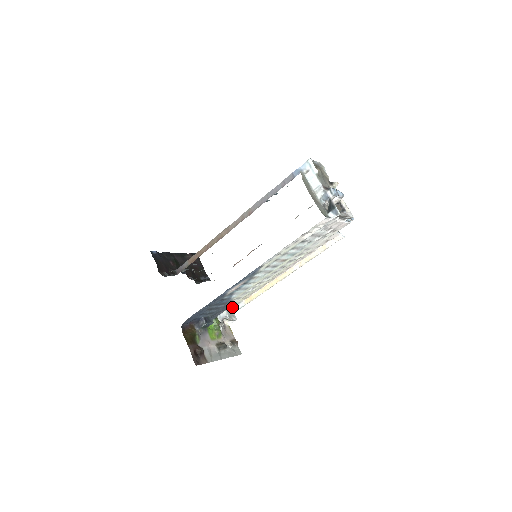
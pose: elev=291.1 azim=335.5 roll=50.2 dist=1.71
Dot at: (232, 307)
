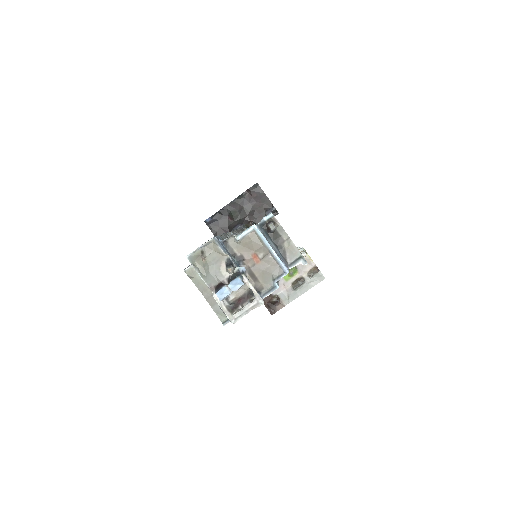
Dot at: occluded
